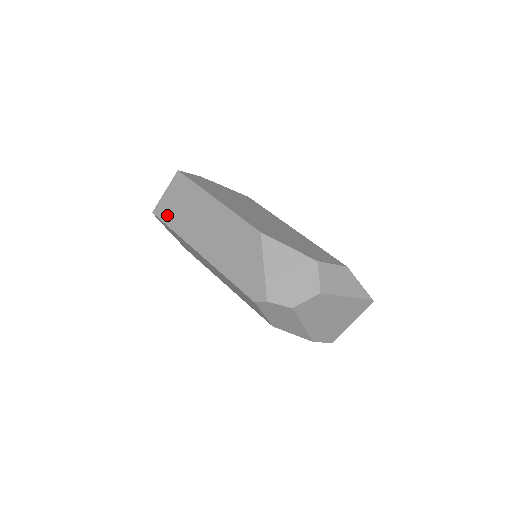
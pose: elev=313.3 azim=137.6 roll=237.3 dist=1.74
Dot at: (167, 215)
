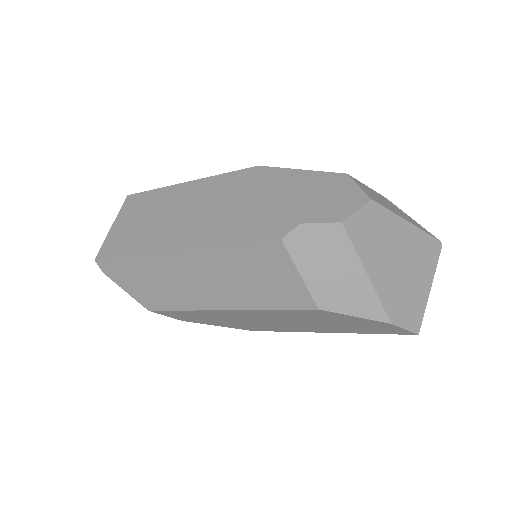
Dot at: (117, 246)
